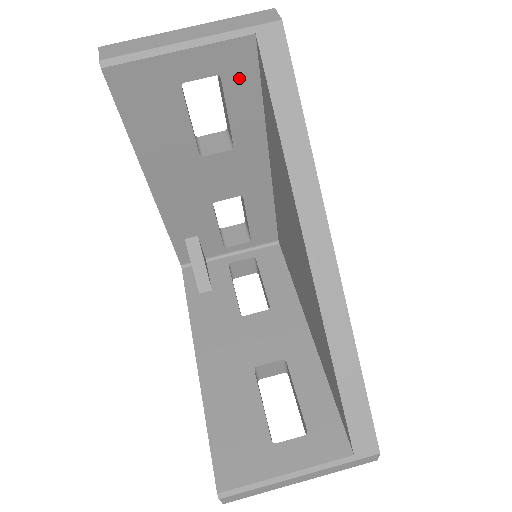
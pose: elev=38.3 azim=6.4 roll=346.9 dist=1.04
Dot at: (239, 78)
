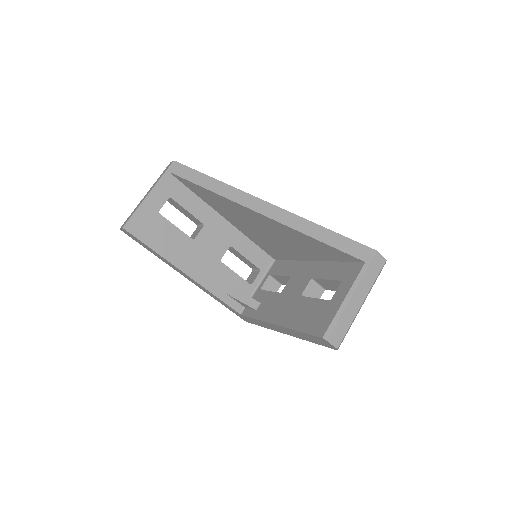
Dot at: (178, 193)
